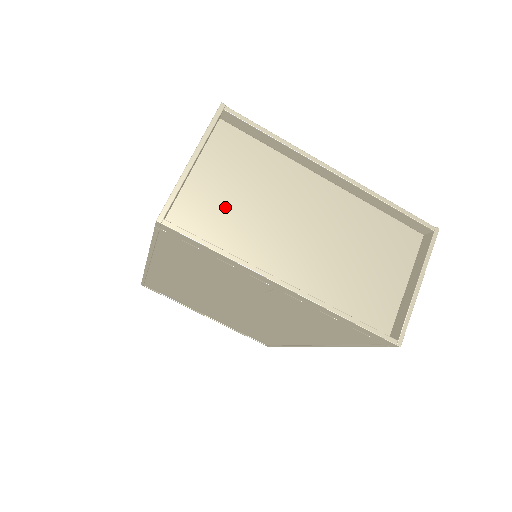
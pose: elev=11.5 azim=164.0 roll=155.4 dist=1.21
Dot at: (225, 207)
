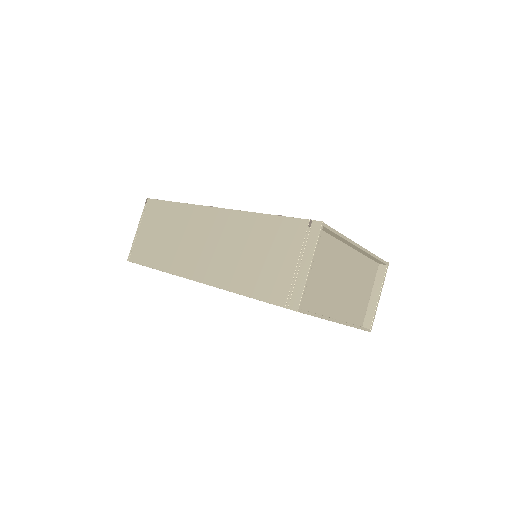
Dot at: (314, 283)
